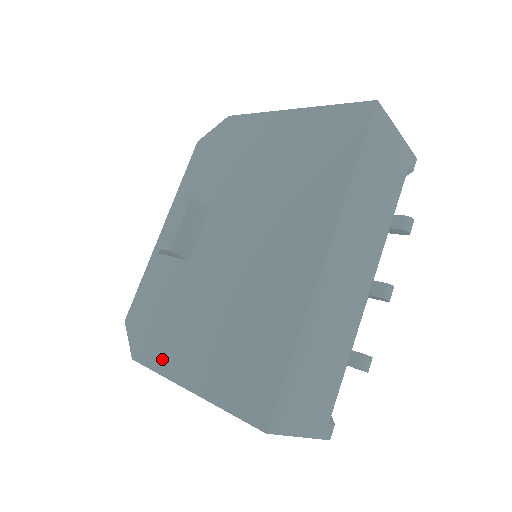
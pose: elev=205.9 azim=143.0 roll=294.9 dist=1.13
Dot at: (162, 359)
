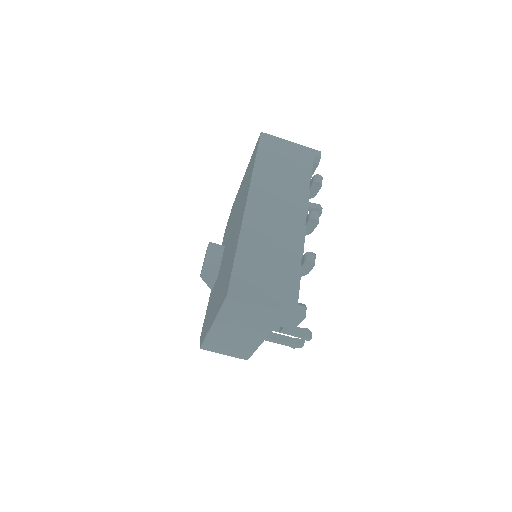
Dot at: occluded
